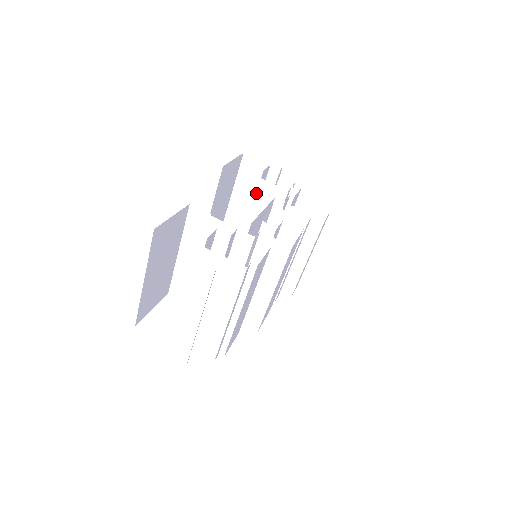
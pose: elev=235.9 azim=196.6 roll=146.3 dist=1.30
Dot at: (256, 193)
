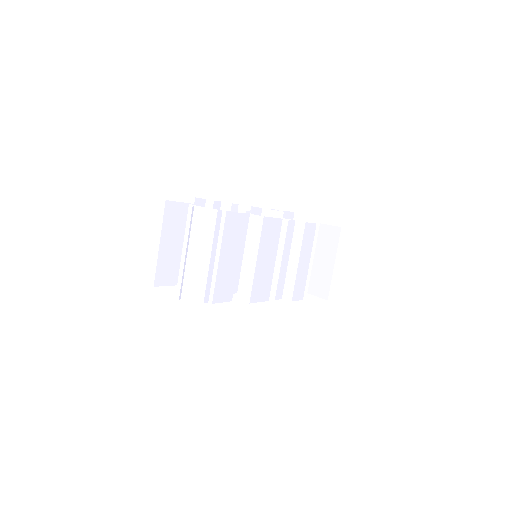
Dot at: occluded
